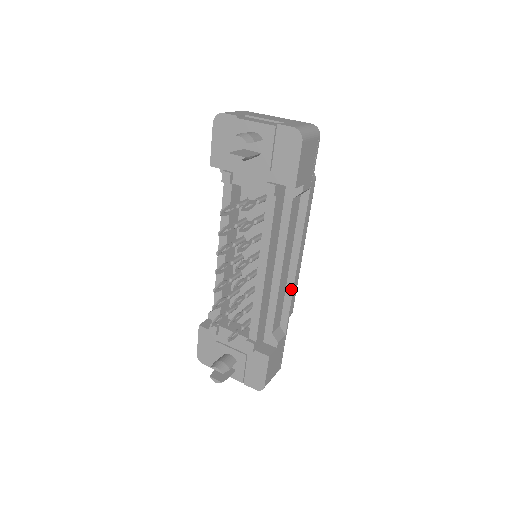
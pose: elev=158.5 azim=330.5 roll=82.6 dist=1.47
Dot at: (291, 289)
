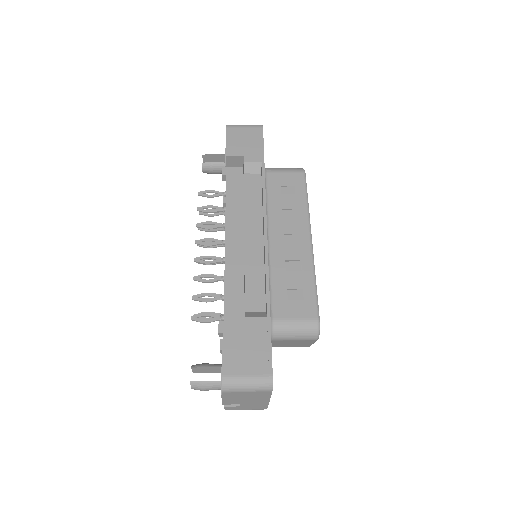
Dot at: (265, 258)
